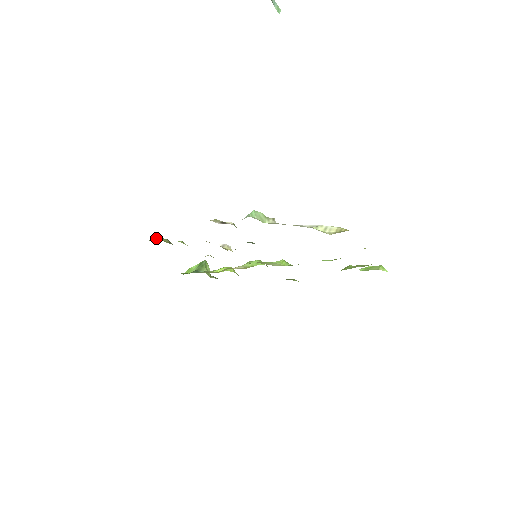
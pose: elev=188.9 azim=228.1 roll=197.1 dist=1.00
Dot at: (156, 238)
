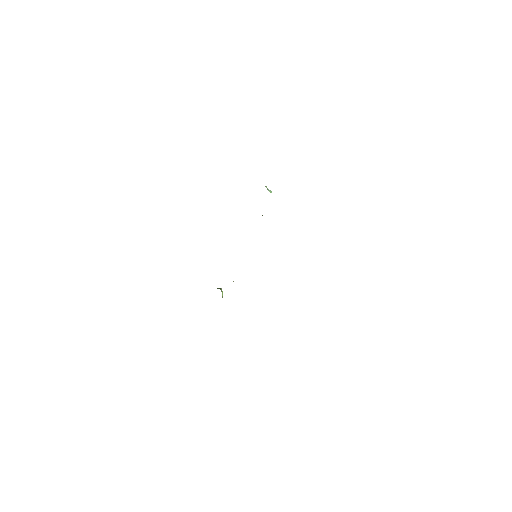
Dot at: occluded
